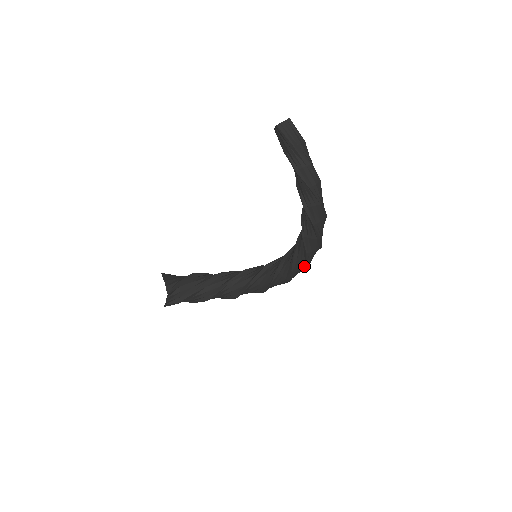
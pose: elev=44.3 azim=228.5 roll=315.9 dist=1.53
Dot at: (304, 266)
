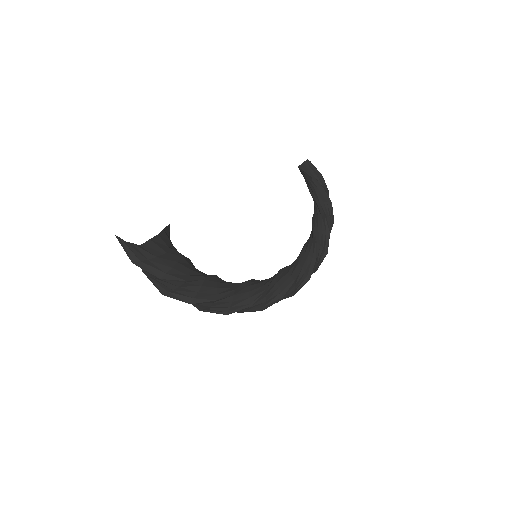
Dot at: (302, 282)
